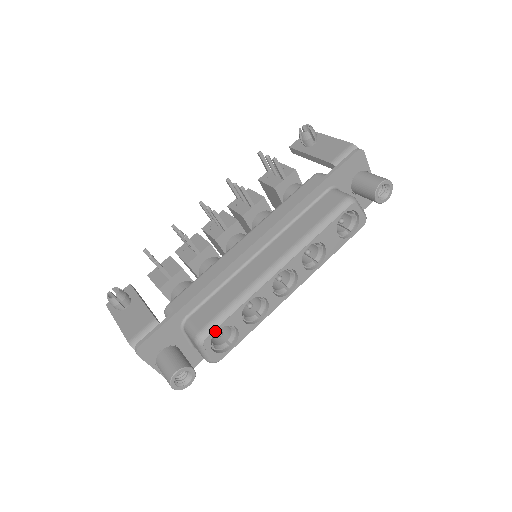
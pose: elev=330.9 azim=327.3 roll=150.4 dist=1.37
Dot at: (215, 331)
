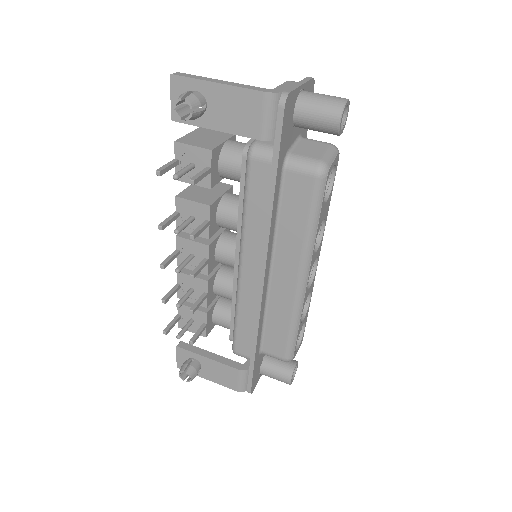
Dot at: occluded
